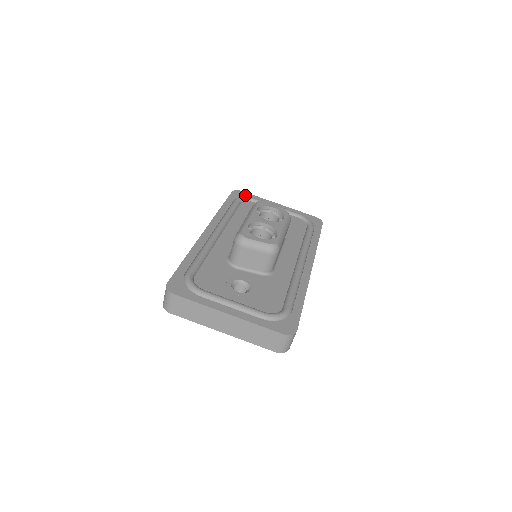
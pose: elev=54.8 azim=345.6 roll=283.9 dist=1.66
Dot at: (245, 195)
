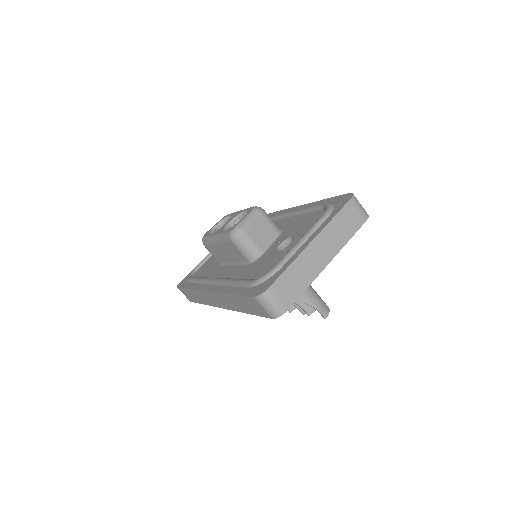
Dot at: (187, 277)
